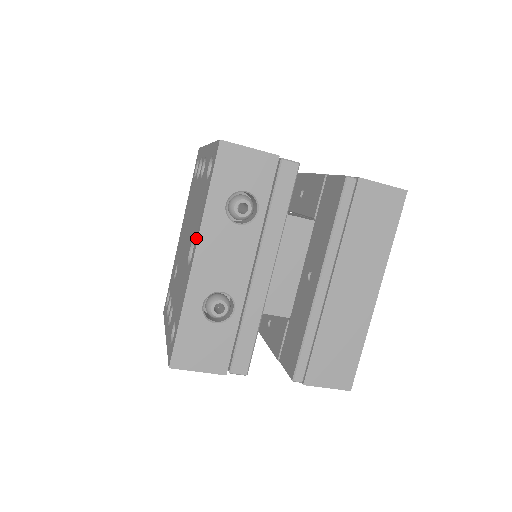
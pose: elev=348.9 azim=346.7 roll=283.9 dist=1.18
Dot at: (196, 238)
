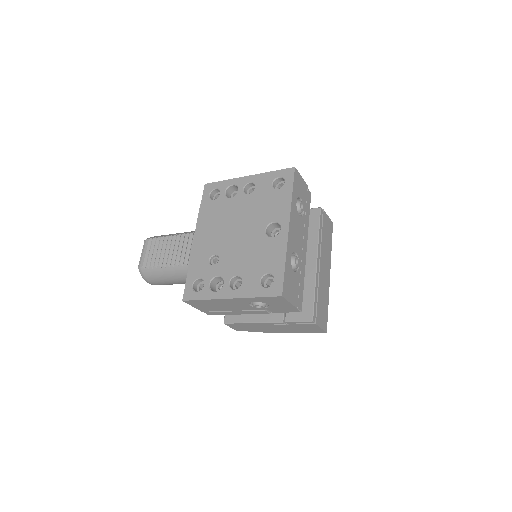
Dot at: (285, 218)
